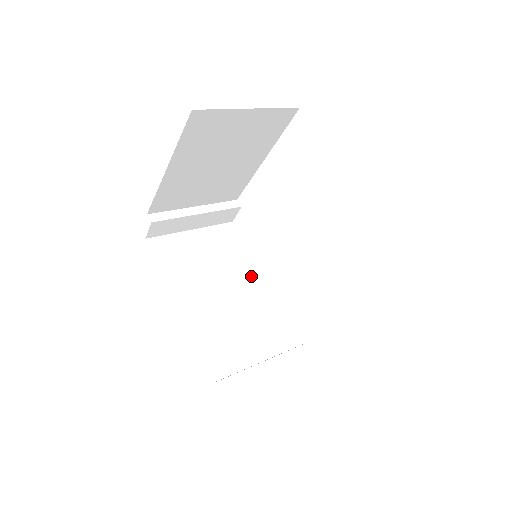
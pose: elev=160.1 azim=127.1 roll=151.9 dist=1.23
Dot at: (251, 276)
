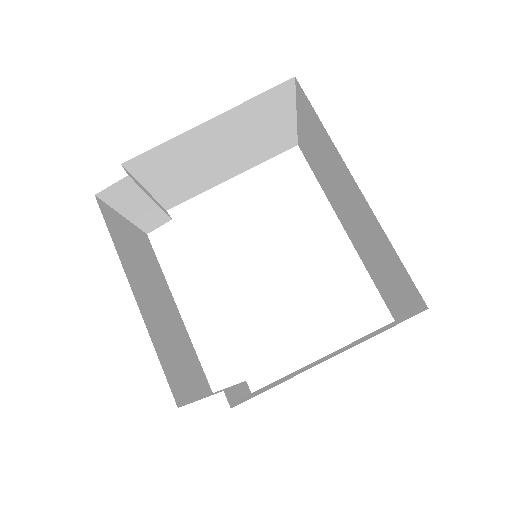
Dot at: (171, 299)
